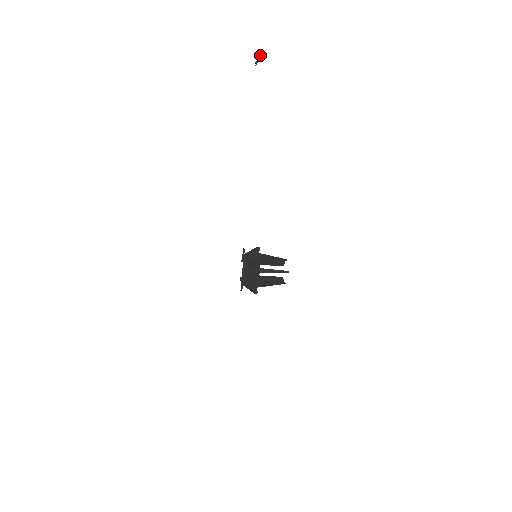
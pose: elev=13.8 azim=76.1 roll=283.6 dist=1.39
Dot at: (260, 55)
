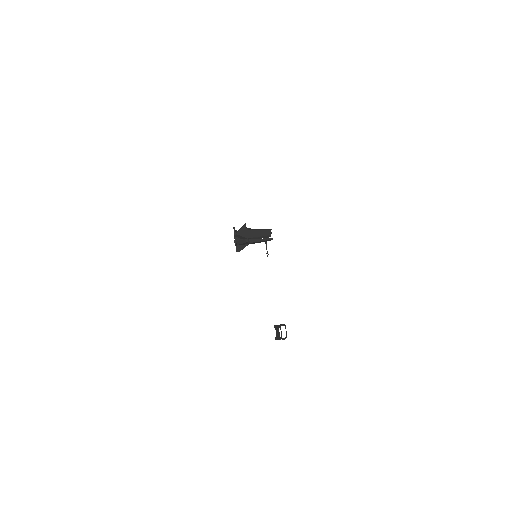
Dot at: (266, 245)
